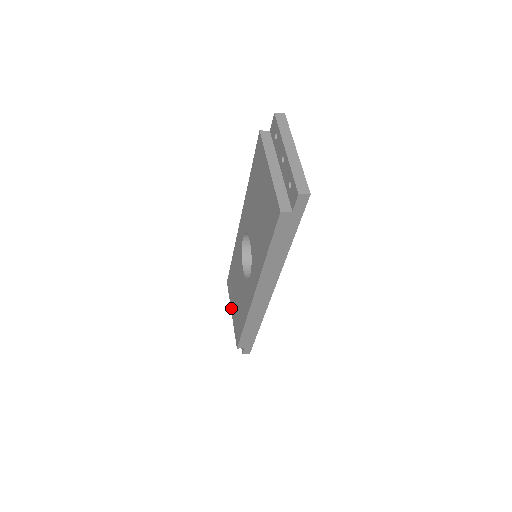
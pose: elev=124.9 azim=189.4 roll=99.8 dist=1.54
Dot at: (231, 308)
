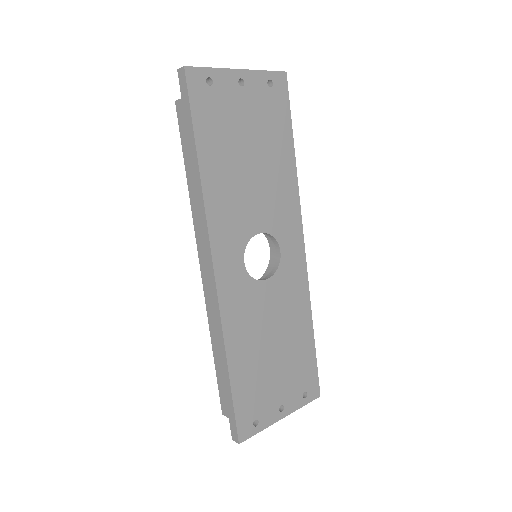
Dot at: occluded
